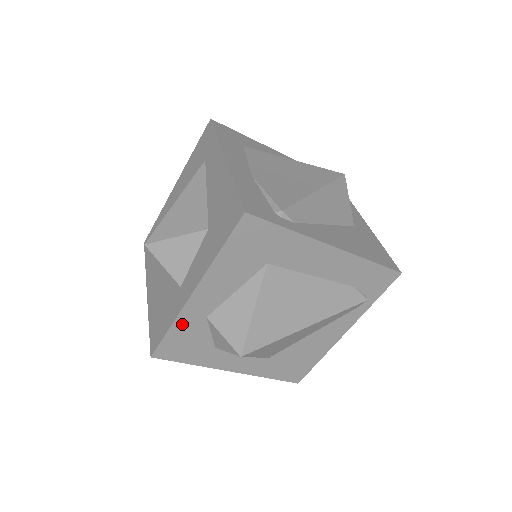
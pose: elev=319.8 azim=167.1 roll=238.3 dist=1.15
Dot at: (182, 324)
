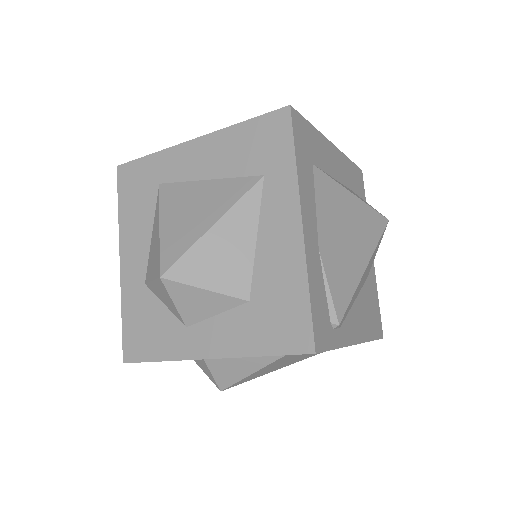
Dot at: occluded
